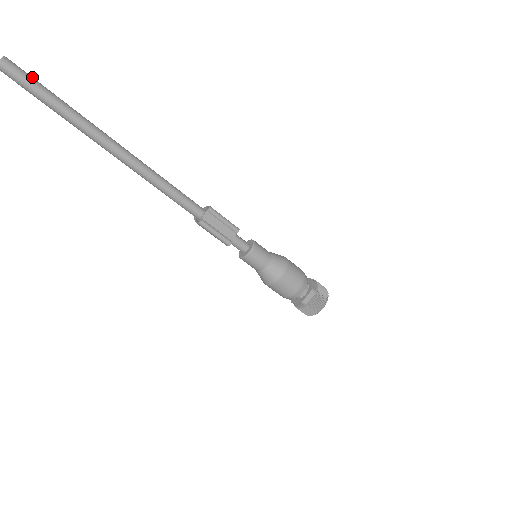
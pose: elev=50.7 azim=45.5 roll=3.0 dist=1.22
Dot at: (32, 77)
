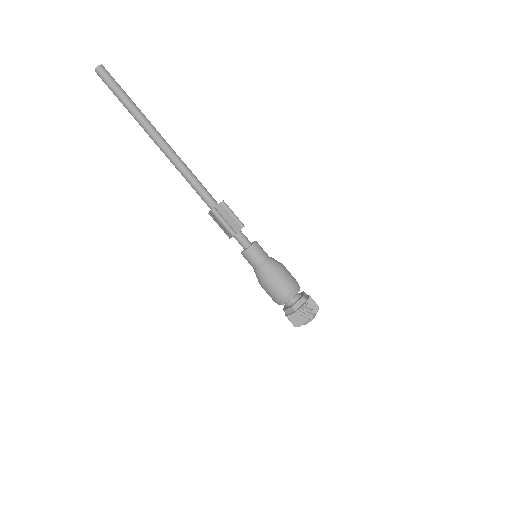
Dot at: occluded
